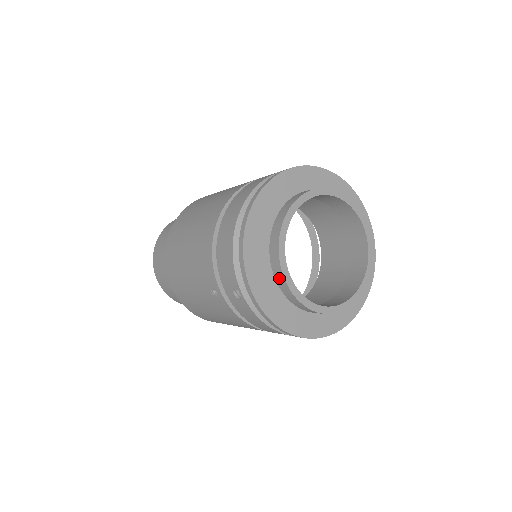
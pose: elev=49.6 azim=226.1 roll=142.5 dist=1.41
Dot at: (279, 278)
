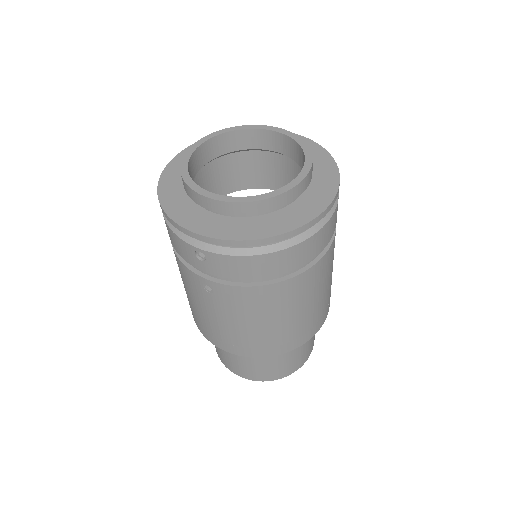
Dot at: (207, 204)
